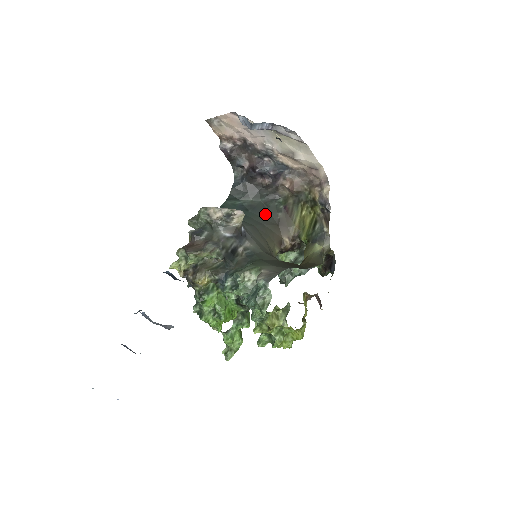
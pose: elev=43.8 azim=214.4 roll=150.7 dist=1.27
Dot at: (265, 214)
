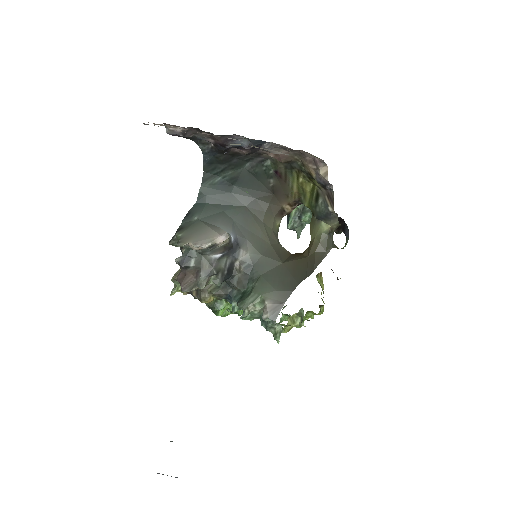
Dot at: (254, 184)
